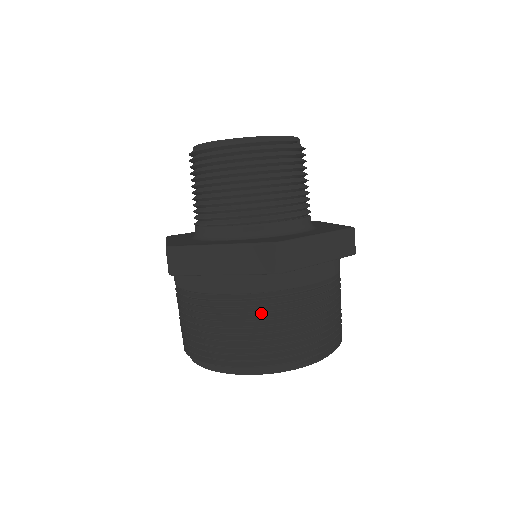
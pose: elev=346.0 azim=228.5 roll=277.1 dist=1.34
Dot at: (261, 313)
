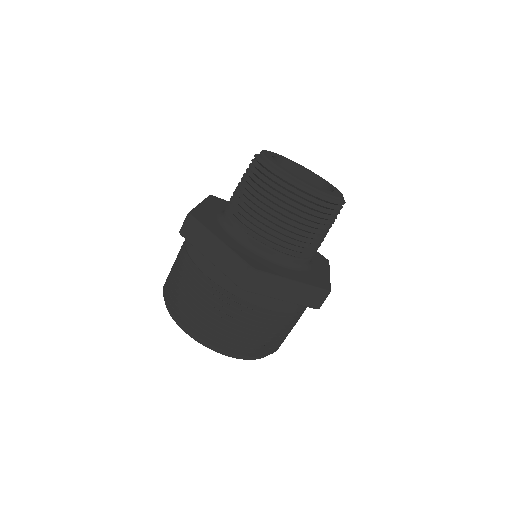
Dot at: occluded
